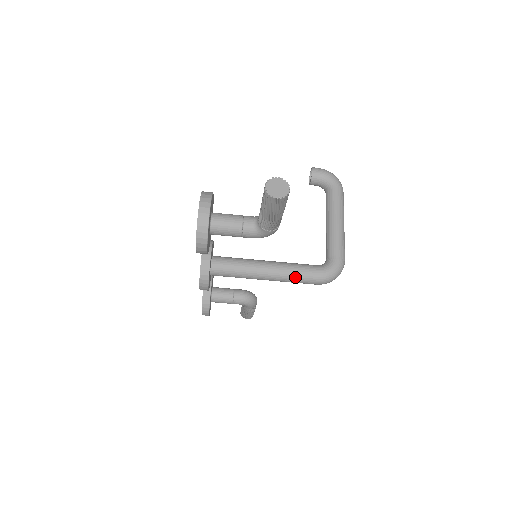
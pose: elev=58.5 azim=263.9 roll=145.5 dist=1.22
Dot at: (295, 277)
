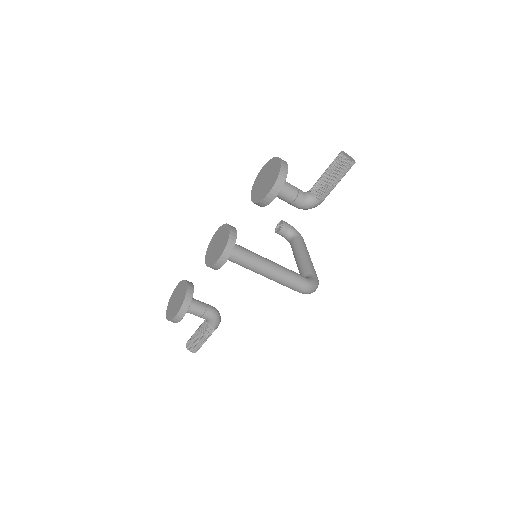
Dot at: (290, 277)
